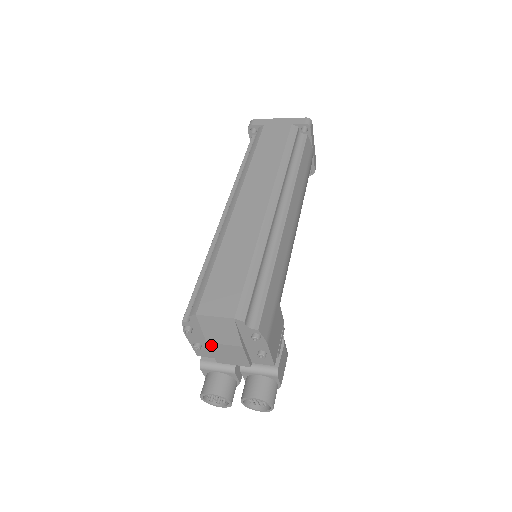
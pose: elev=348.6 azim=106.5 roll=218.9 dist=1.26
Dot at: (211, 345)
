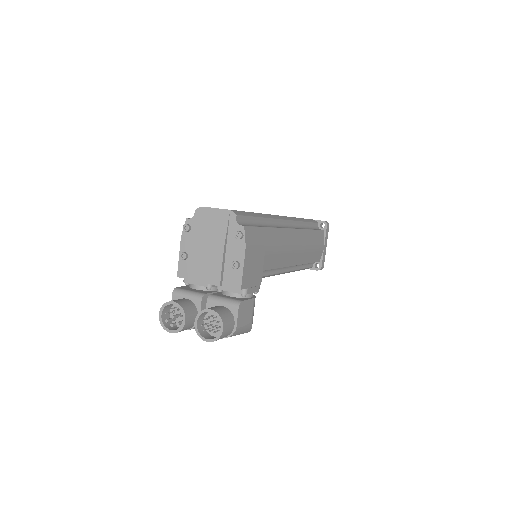
Dot at: (198, 248)
